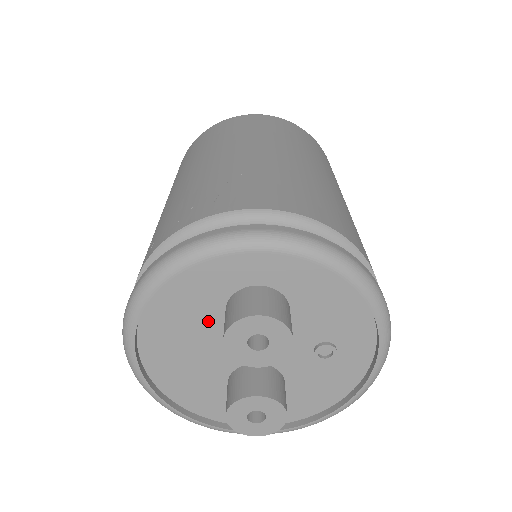
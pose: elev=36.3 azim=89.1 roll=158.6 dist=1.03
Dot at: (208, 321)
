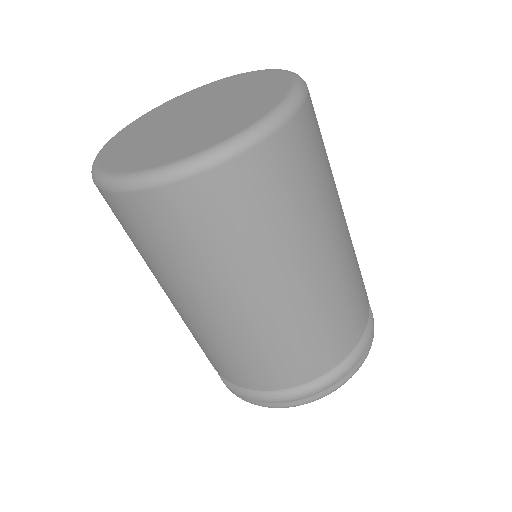
Dot at: occluded
